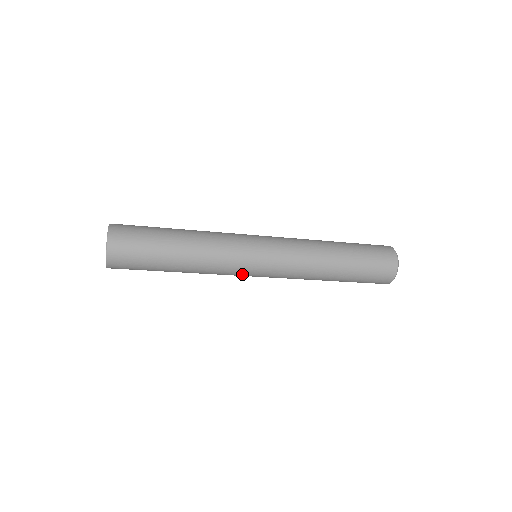
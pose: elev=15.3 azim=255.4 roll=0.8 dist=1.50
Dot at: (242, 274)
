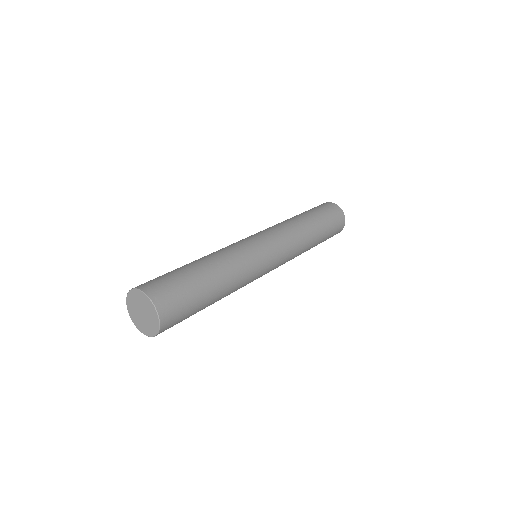
Dot at: occluded
